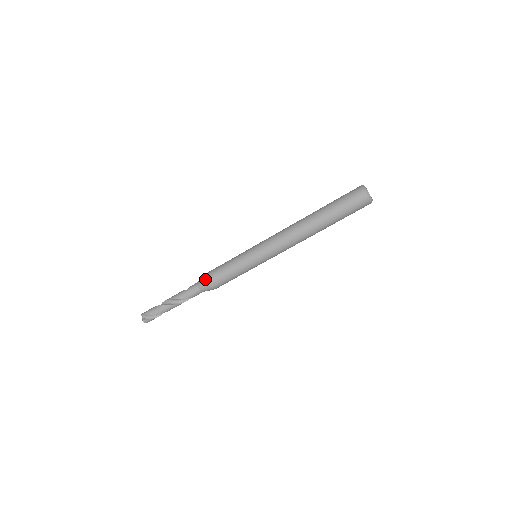
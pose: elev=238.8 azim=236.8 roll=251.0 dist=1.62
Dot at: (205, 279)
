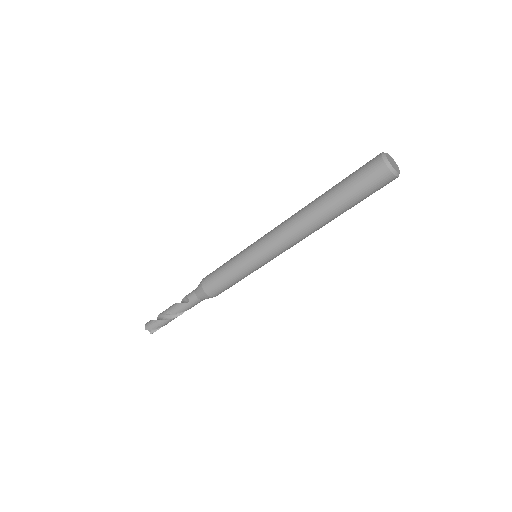
Dot at: (206, 295)
